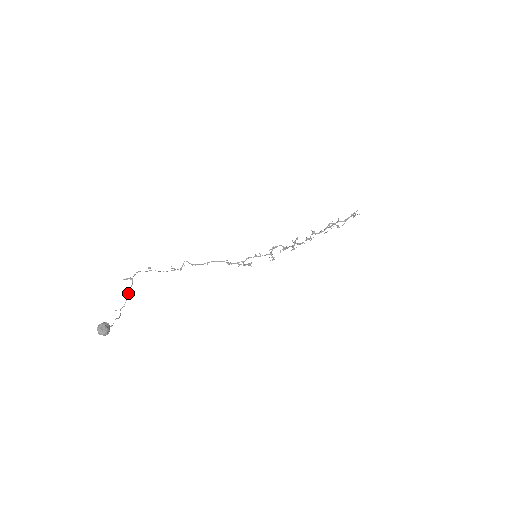
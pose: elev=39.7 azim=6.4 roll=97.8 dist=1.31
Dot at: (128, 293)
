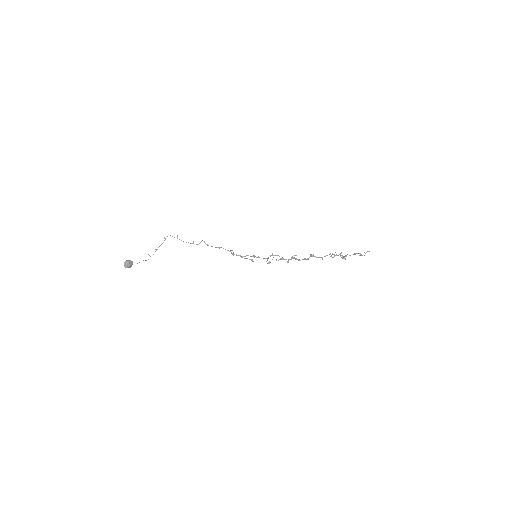
Dot at: (158, 247)
